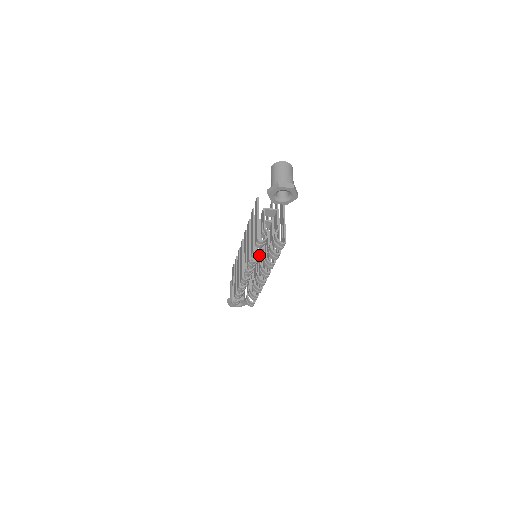
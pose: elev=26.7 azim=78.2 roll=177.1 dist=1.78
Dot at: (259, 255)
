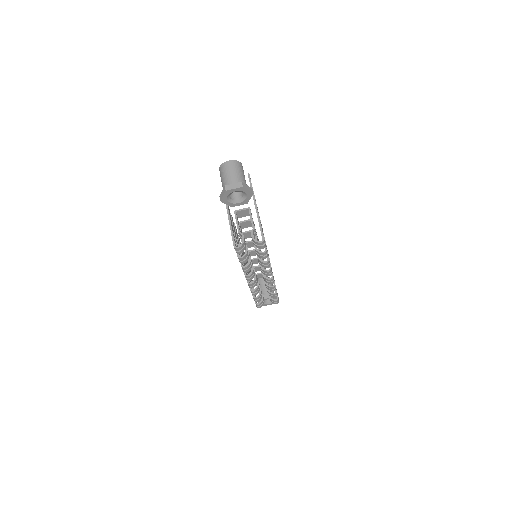
Dot at: (247, 259)
